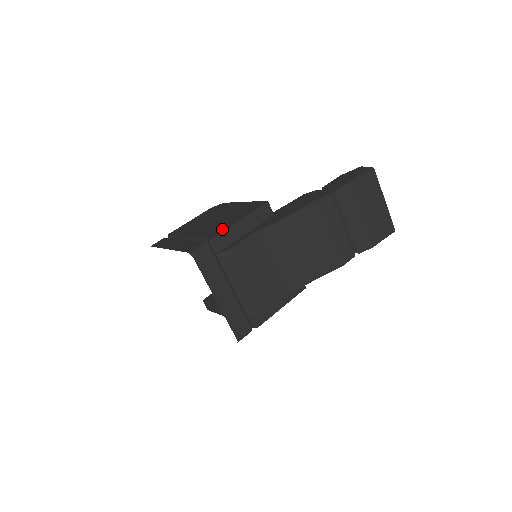
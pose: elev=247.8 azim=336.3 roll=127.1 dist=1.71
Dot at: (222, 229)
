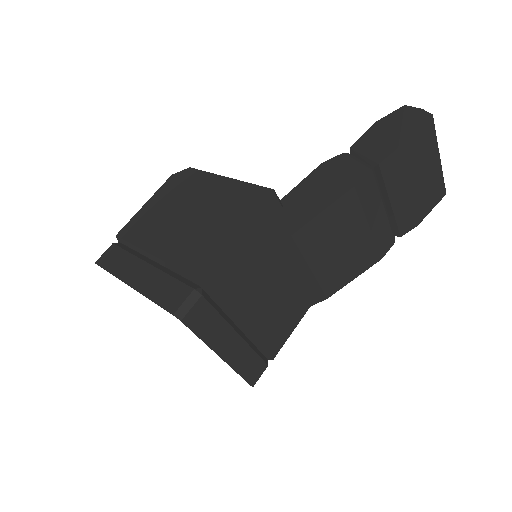
Dot at: (214, 257)
